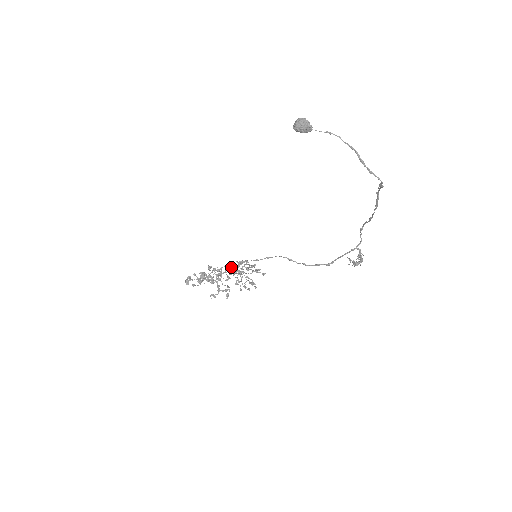
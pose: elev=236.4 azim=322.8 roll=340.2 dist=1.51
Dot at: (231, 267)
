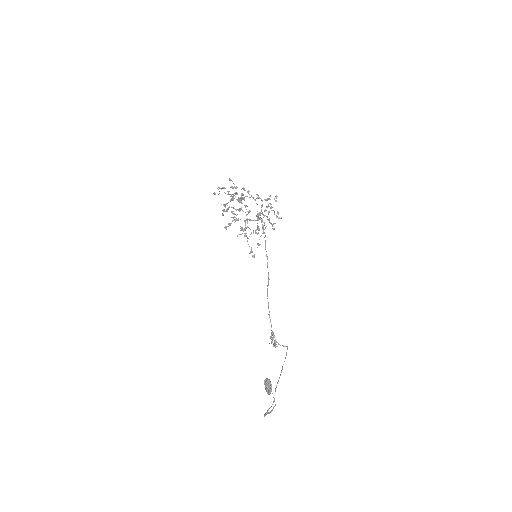
Dot at: occluded
